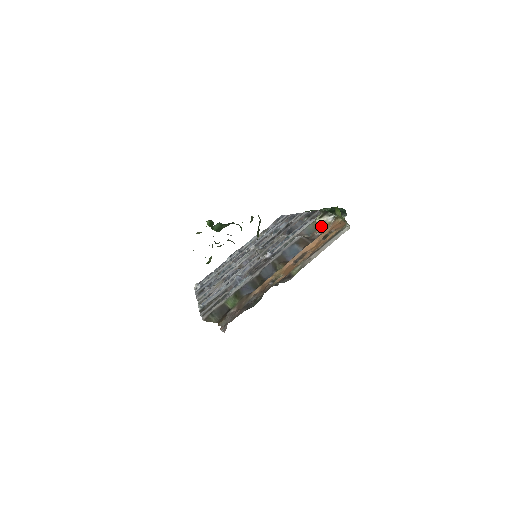
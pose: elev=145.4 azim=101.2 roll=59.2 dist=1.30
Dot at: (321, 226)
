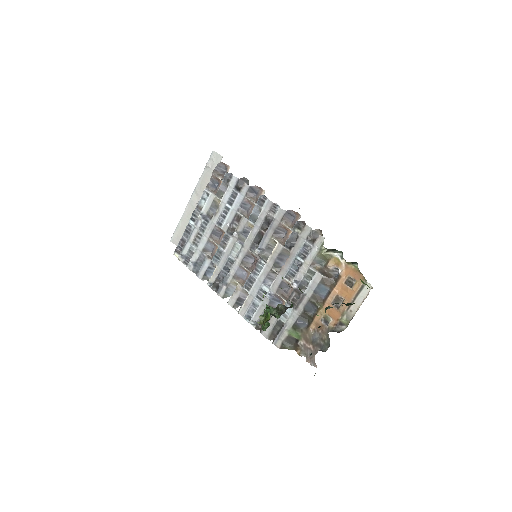
Dot at: (330, 259)
